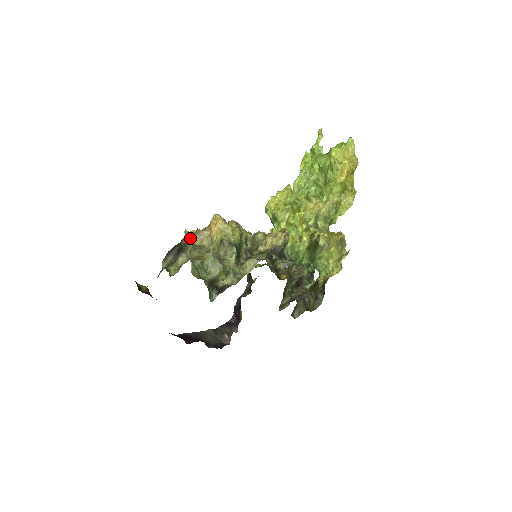
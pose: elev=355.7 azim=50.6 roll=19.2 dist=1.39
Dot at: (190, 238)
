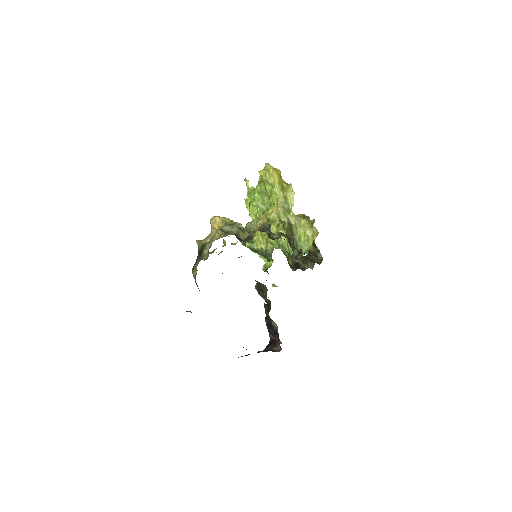
Dot at: (203, 242)
